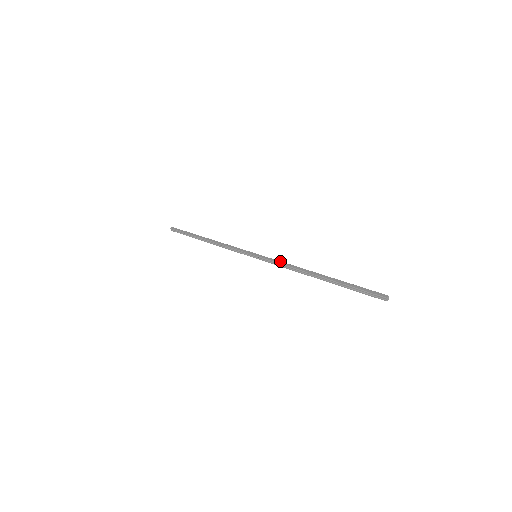
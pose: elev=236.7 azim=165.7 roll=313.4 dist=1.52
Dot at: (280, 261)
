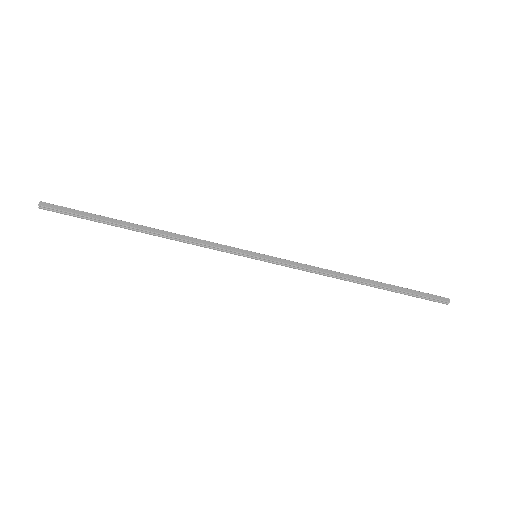
Dot at: occluded
